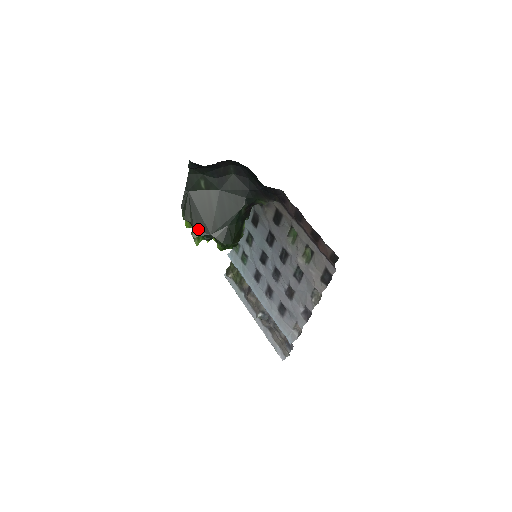
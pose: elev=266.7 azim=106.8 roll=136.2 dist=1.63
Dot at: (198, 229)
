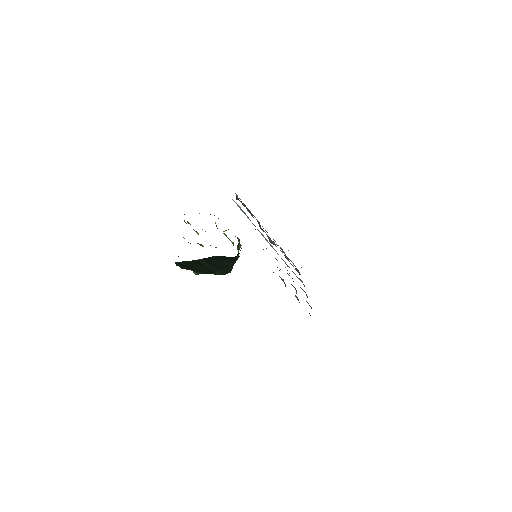
Dot at: (198, 272)
